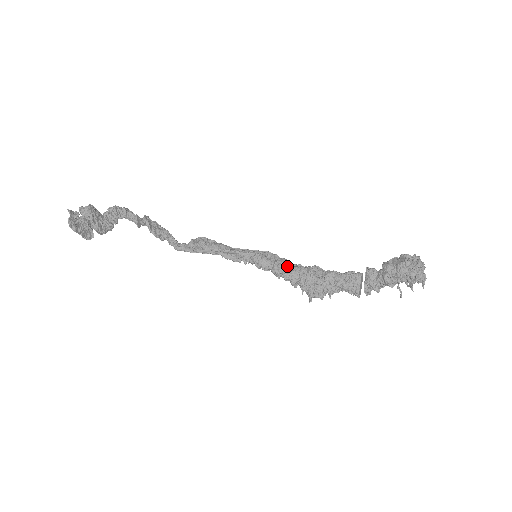
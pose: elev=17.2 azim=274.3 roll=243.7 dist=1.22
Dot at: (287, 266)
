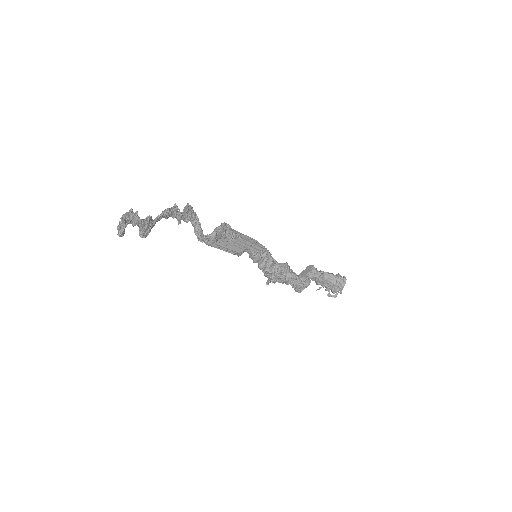
Dot at: (271, 266)
